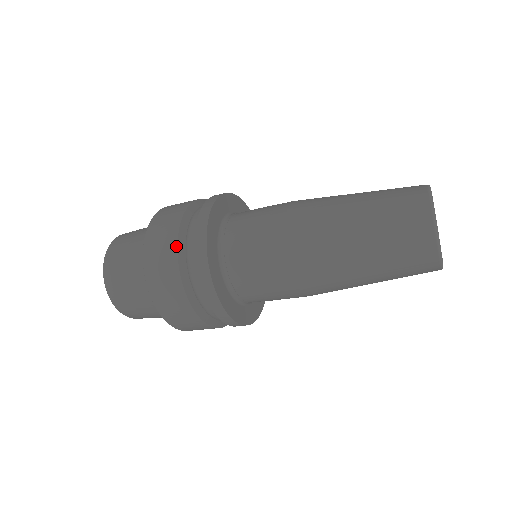
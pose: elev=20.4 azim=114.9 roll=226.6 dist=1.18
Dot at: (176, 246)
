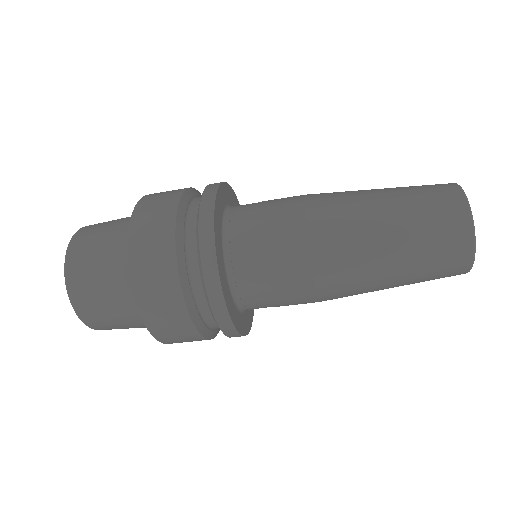
Dot at: (174, 244)
